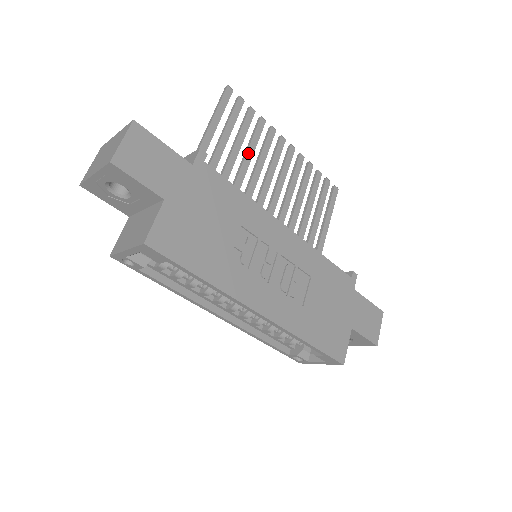
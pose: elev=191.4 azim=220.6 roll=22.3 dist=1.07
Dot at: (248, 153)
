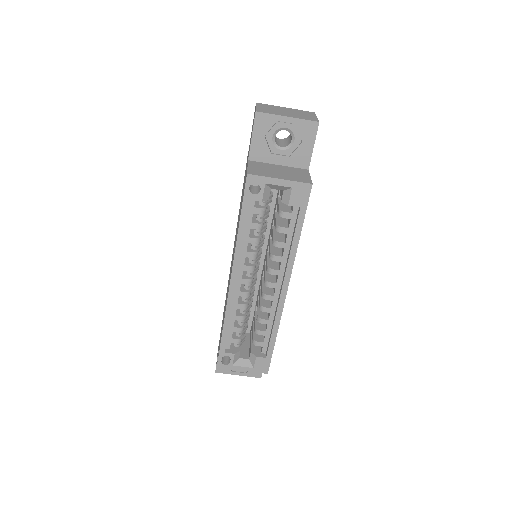
Dot at: occluded
